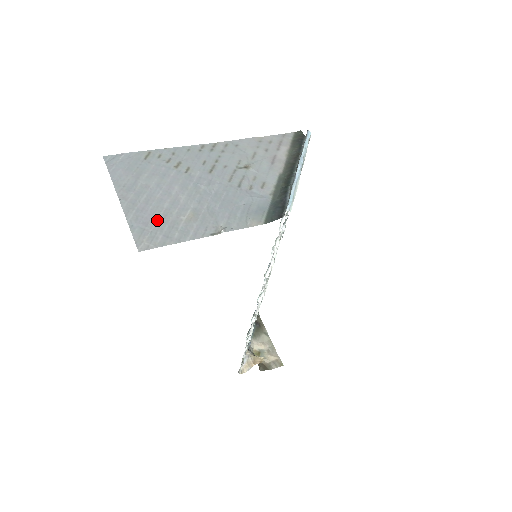
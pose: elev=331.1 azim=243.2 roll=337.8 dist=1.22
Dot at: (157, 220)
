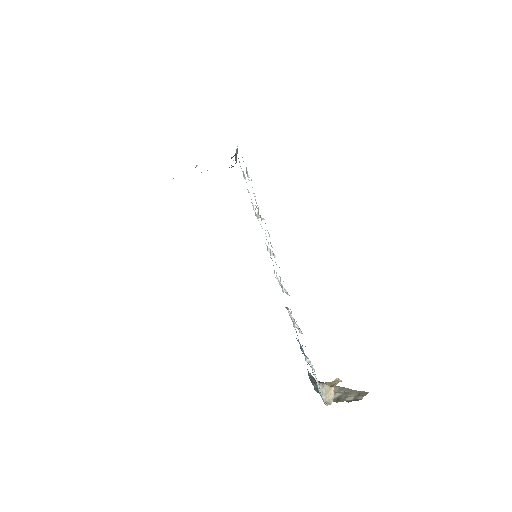
Dot at: occluded
